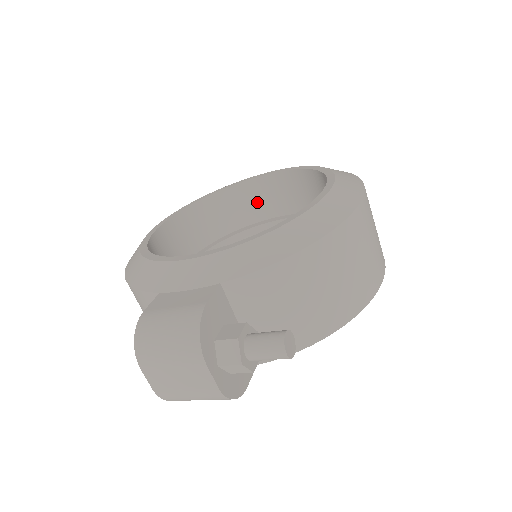
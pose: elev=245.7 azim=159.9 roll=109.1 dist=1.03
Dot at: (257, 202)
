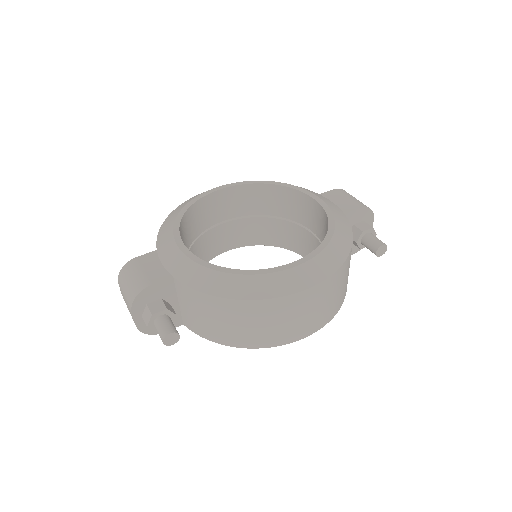
Dot at: (306, 212)
